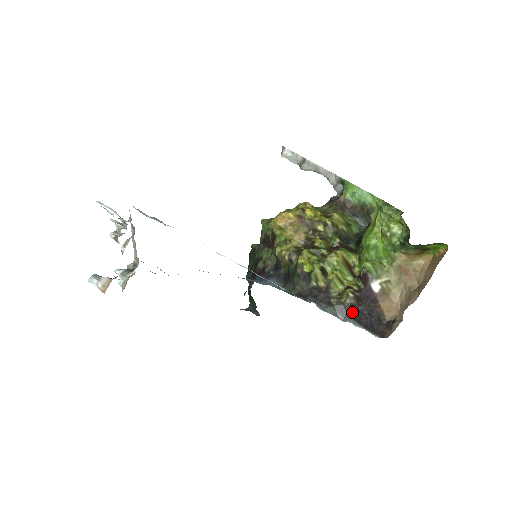
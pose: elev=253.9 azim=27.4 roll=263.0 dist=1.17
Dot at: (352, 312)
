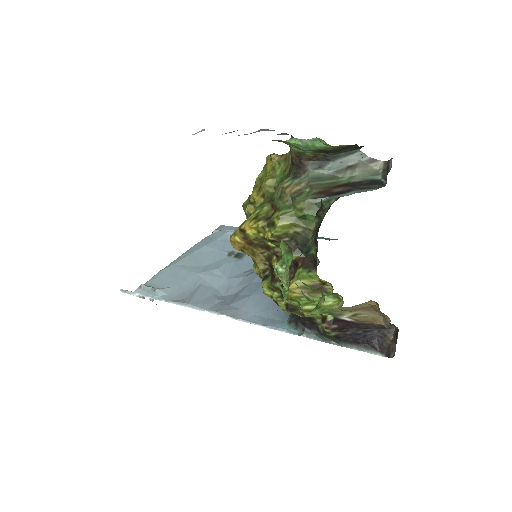
Dot at: (342, 339)
